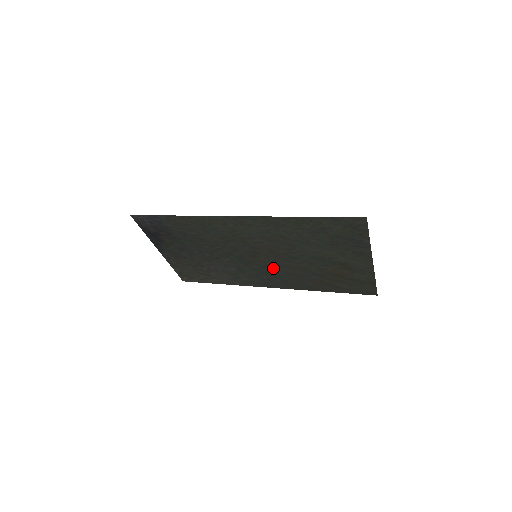
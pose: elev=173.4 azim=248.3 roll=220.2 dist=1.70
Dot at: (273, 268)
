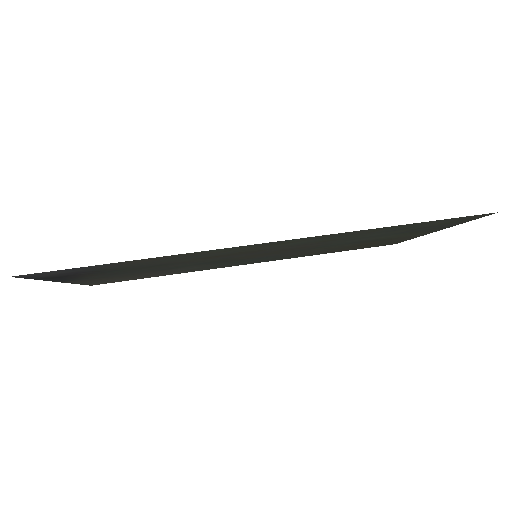
Dot at: (271, 256)
